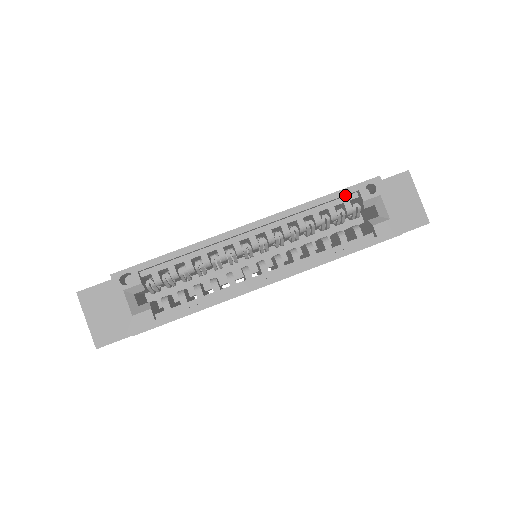
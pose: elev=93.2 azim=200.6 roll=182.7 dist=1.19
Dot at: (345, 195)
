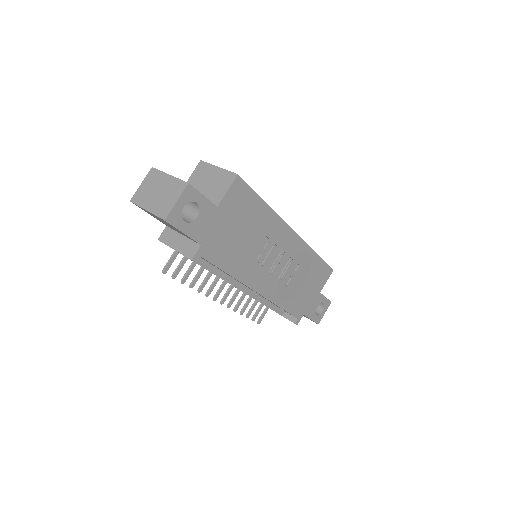
Dot at: occluded
